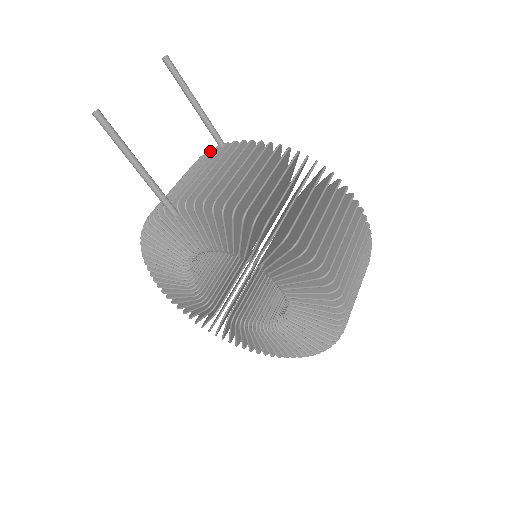
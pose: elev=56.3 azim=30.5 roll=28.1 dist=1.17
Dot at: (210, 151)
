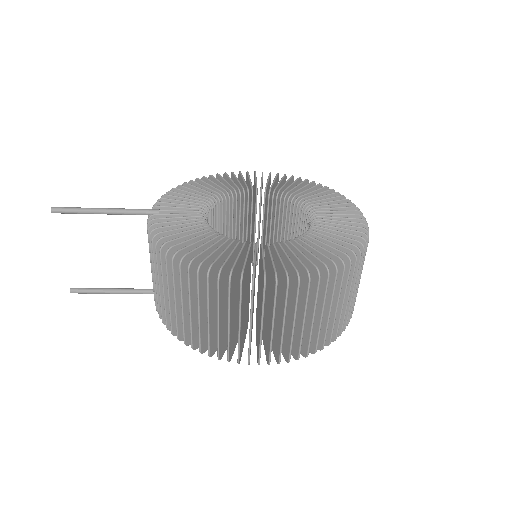
Dot at: occluded
